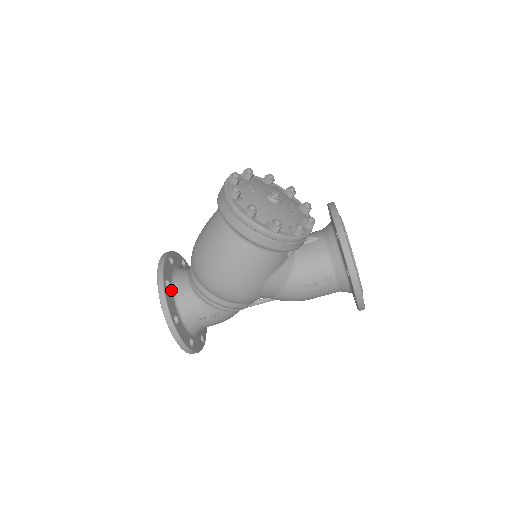
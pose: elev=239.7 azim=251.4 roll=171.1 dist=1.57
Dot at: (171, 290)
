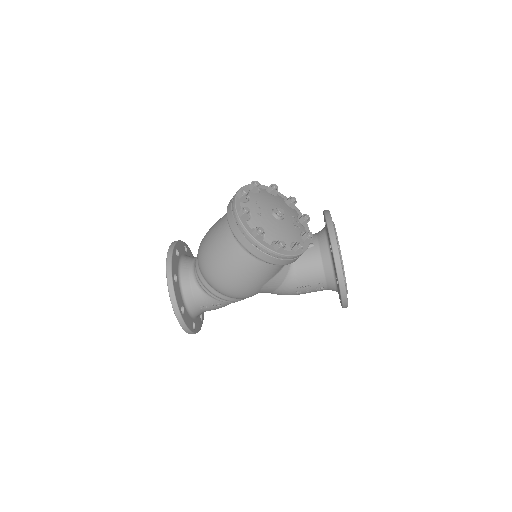
Dot at: (178, 283)
